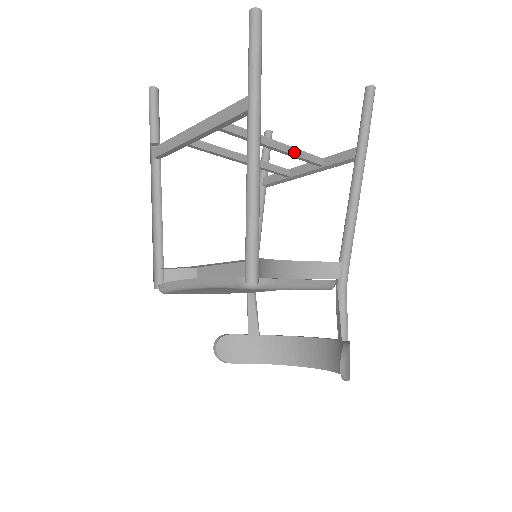
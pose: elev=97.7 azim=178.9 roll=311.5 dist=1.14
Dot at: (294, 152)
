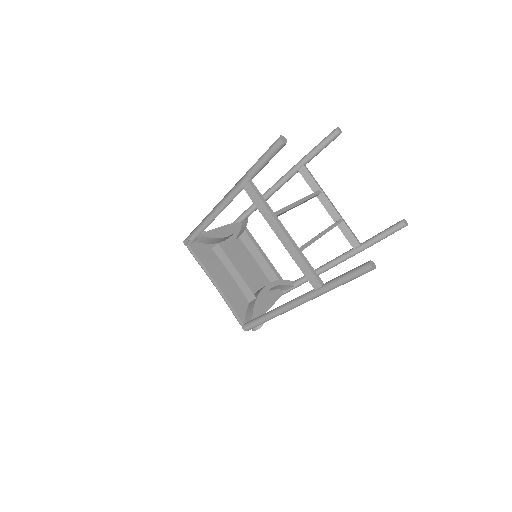
Dot at: occluded
